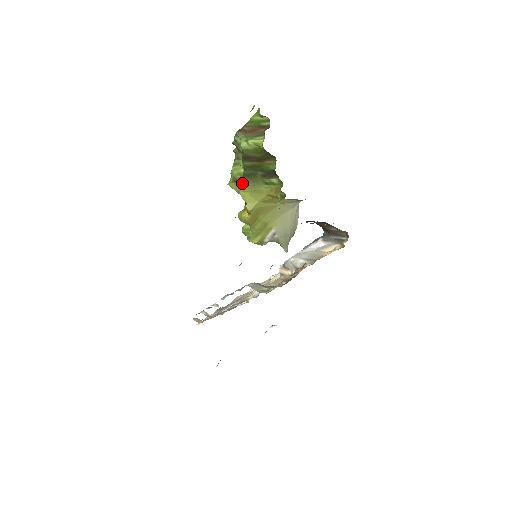
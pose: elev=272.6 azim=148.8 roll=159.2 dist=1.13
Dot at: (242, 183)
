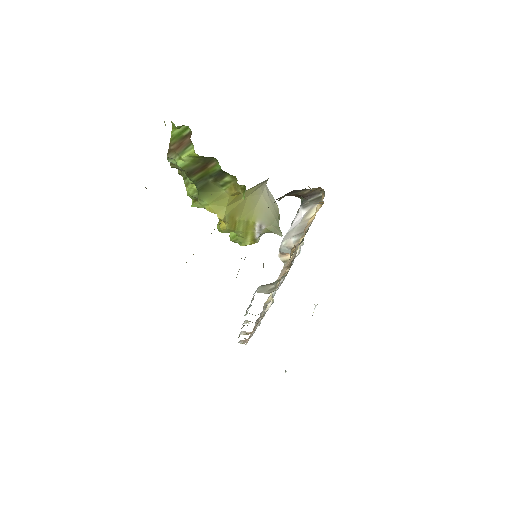
Dot at: (201, 198)
